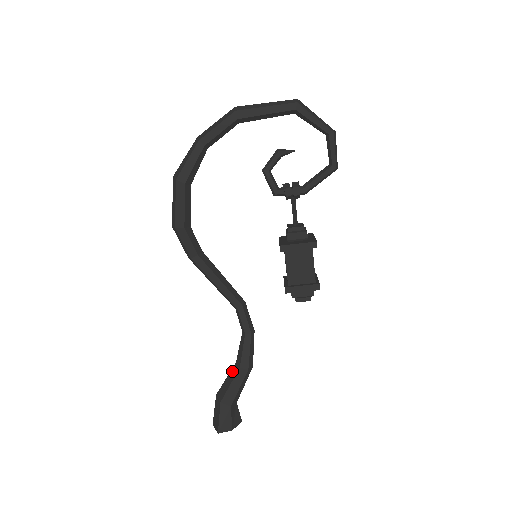
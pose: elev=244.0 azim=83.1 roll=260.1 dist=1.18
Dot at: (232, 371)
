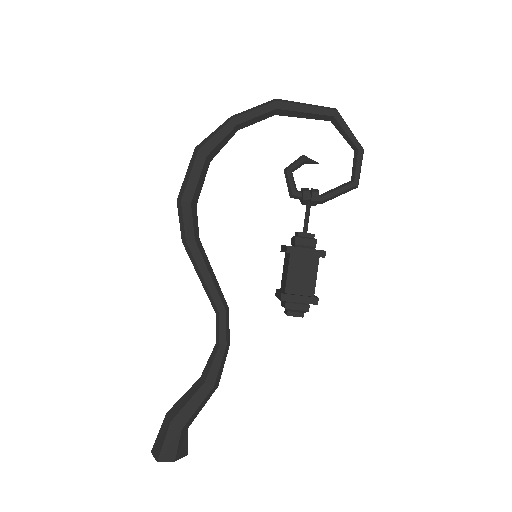
Dot at: (194, 386)
